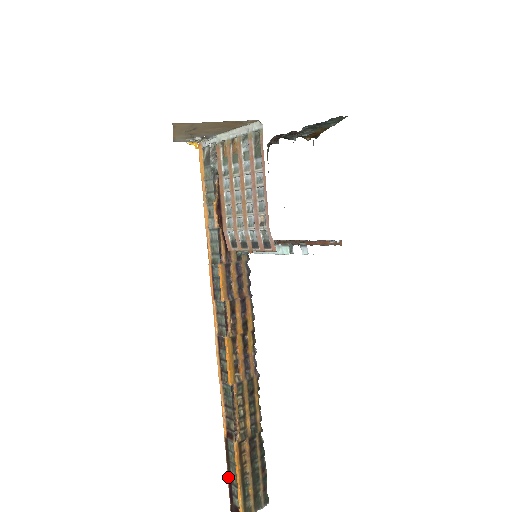
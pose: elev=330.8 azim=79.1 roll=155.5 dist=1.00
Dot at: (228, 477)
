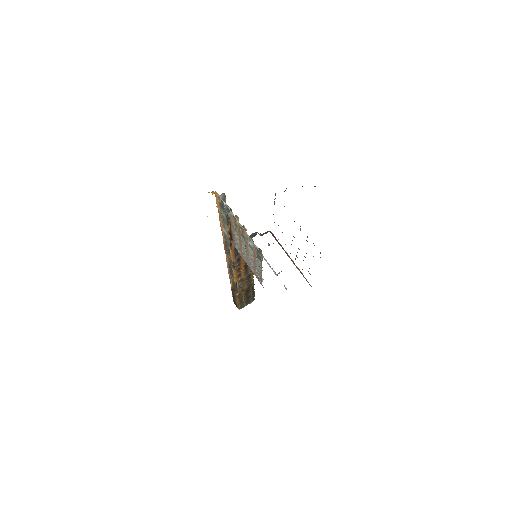
Dot at: (232, 295)
